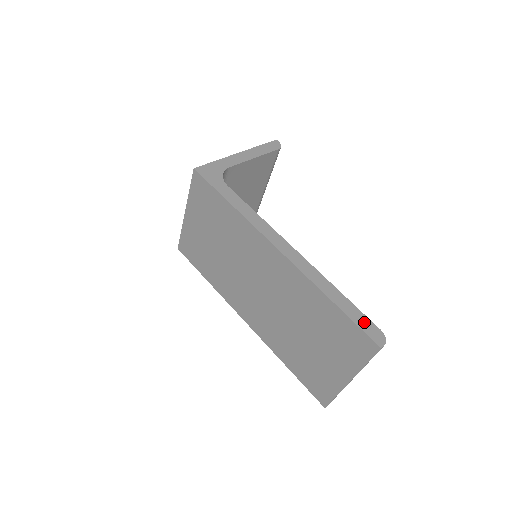
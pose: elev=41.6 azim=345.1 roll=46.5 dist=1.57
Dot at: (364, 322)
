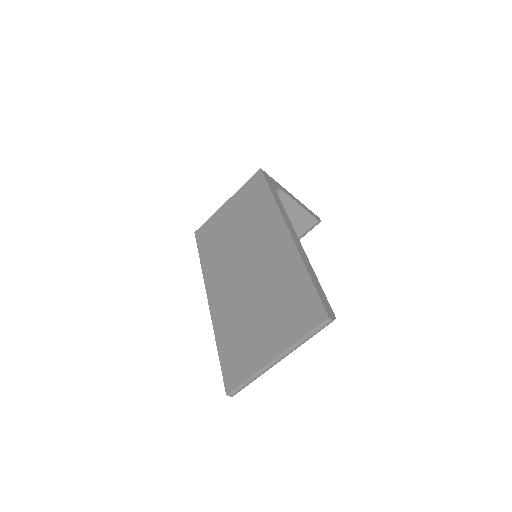
Dot at: (325, 300)
